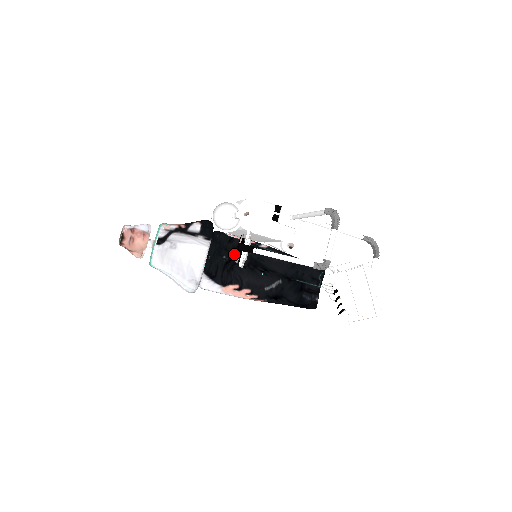
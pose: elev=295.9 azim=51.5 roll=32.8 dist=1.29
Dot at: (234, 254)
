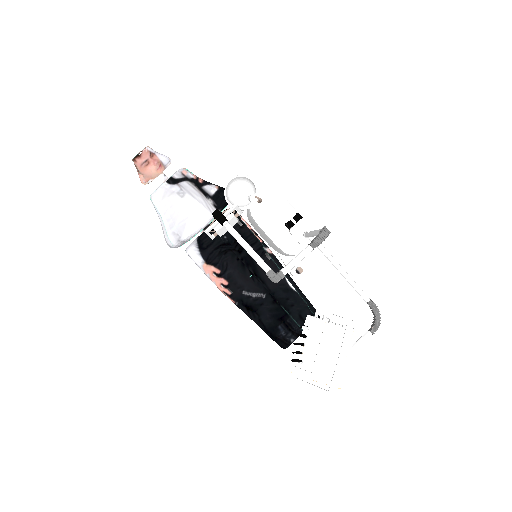
Dot at: (236, 240)
